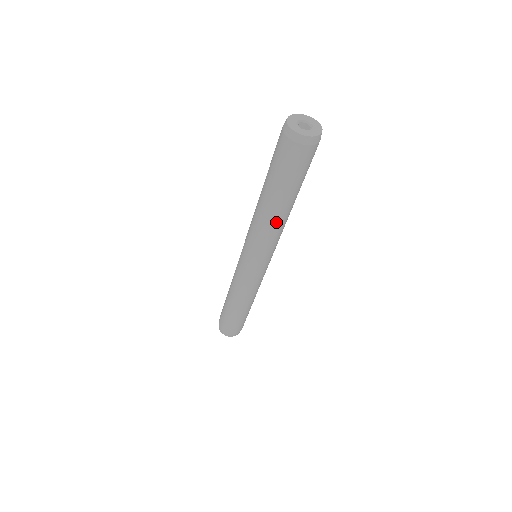
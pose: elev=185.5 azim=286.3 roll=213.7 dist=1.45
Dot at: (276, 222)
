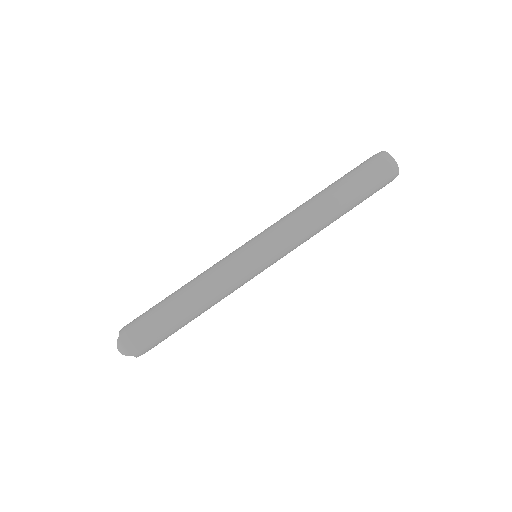
Dot at: (322, 224)
